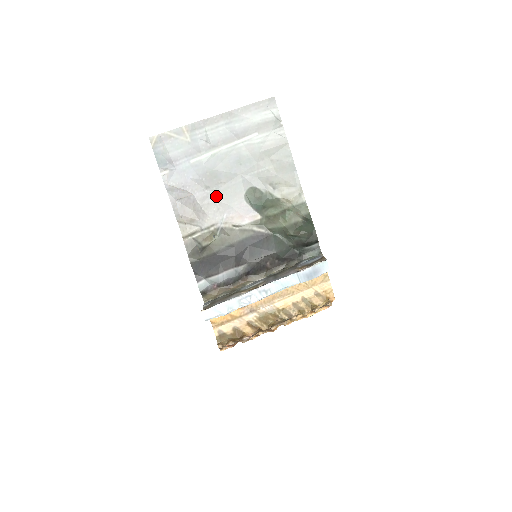
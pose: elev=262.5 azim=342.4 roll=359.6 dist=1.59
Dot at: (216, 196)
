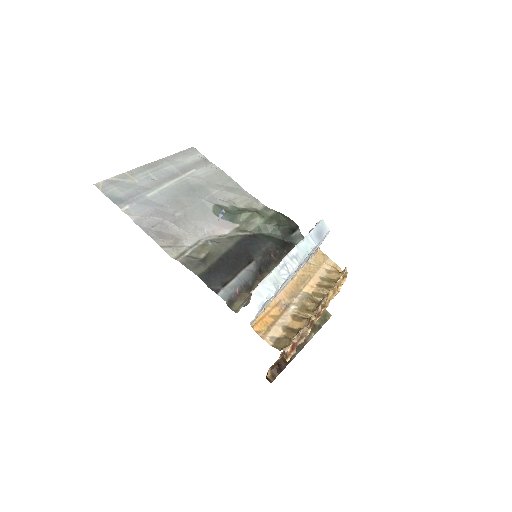
Dot at: (187, 217)
